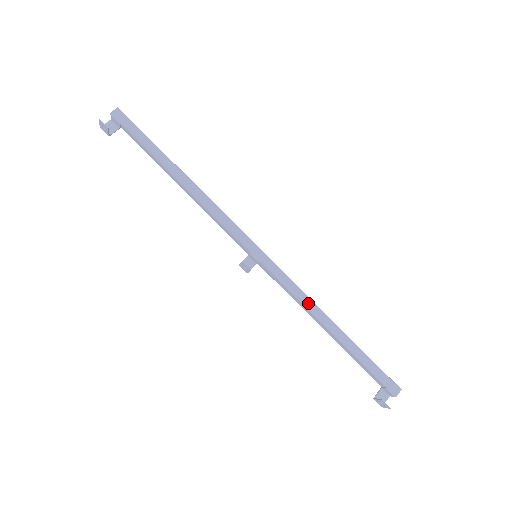
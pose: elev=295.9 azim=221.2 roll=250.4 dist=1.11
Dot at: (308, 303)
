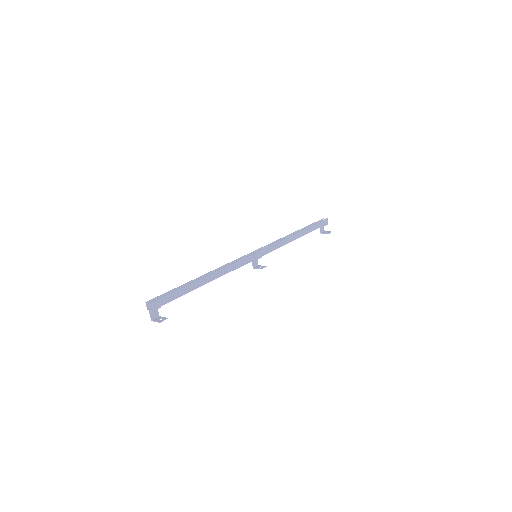
Dot at: (286, 242)
